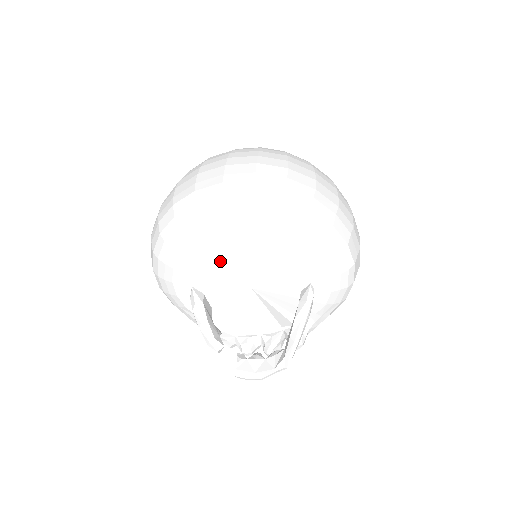
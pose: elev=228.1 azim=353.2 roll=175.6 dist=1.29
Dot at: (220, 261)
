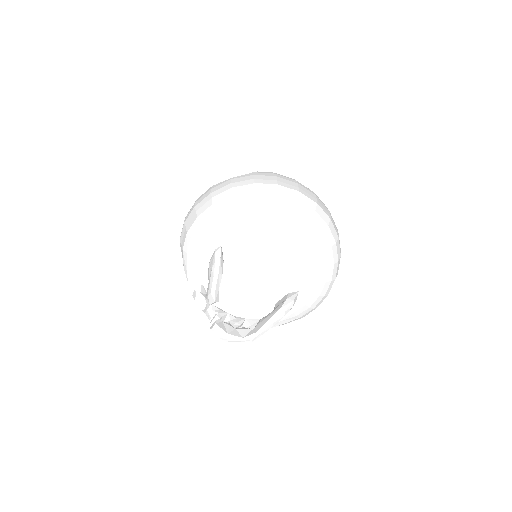
Dot at: (260, 239)
